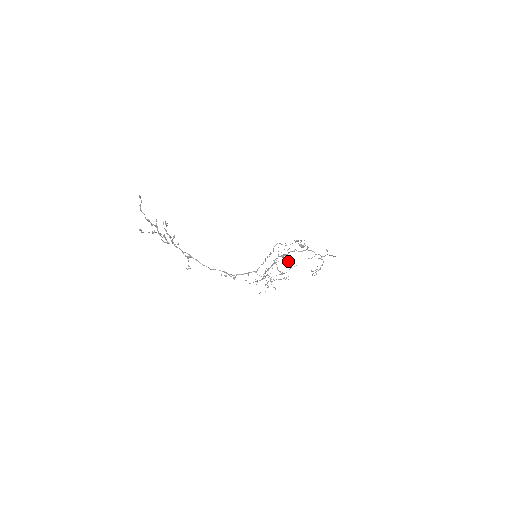
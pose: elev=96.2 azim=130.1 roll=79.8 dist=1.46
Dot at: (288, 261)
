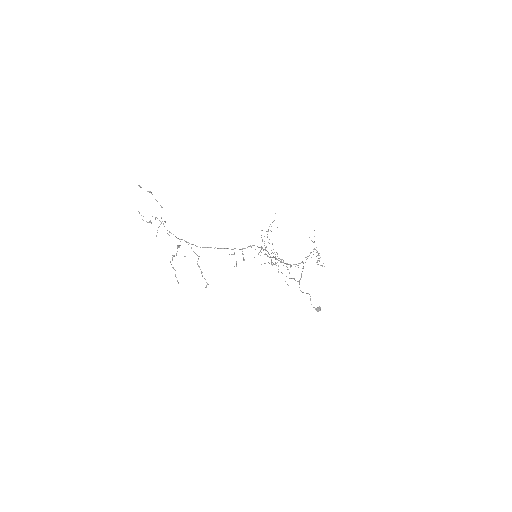
Dot at: (291, 266)
